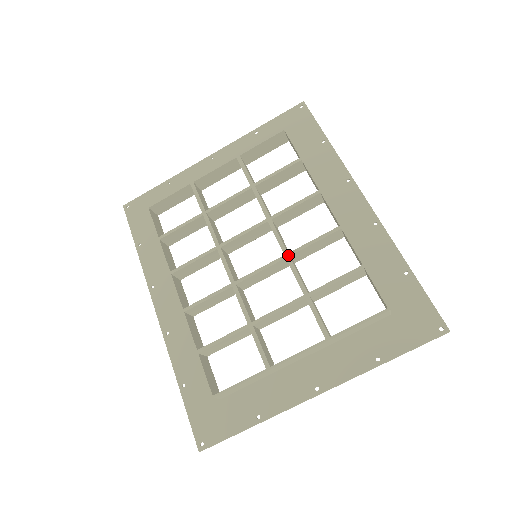
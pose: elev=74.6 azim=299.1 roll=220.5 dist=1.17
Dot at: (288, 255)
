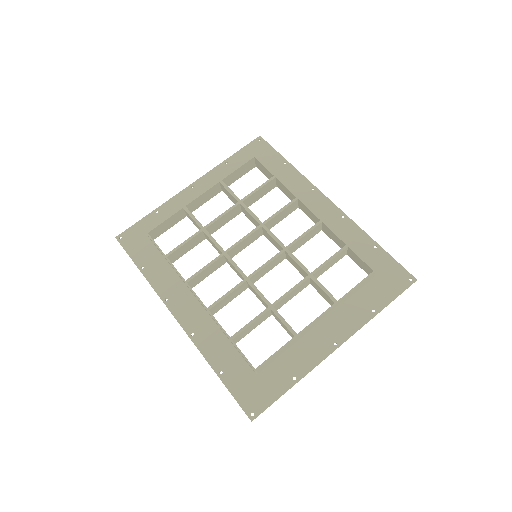
Dot at: (286, 248)
